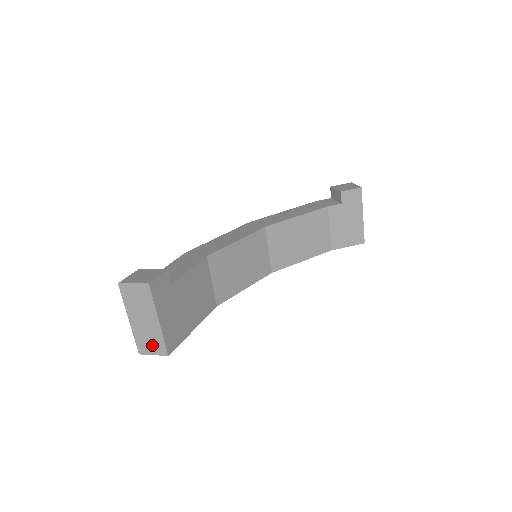
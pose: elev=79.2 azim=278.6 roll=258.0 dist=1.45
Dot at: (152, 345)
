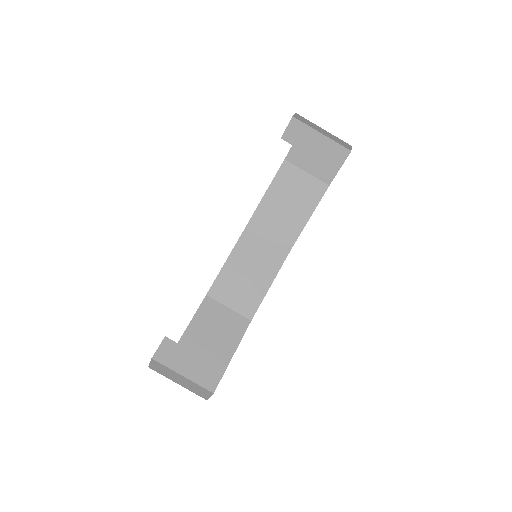
Dot at: (201, 392)
